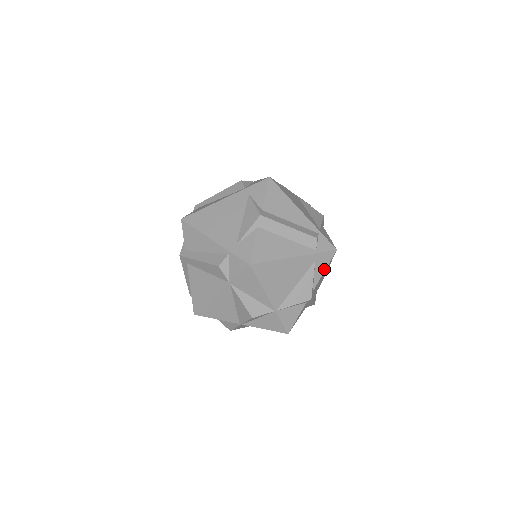
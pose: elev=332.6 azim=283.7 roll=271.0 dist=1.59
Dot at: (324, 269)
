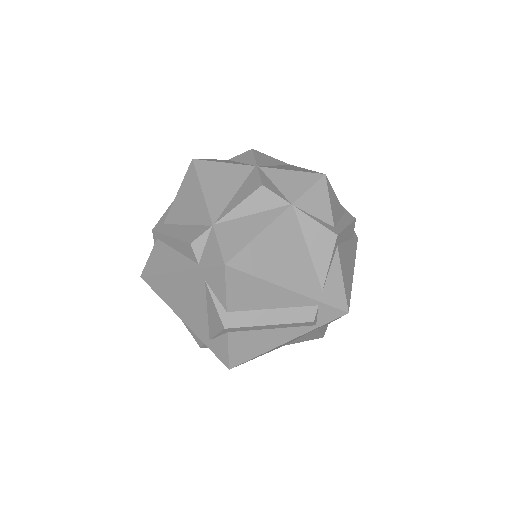
Dot at: occluded
